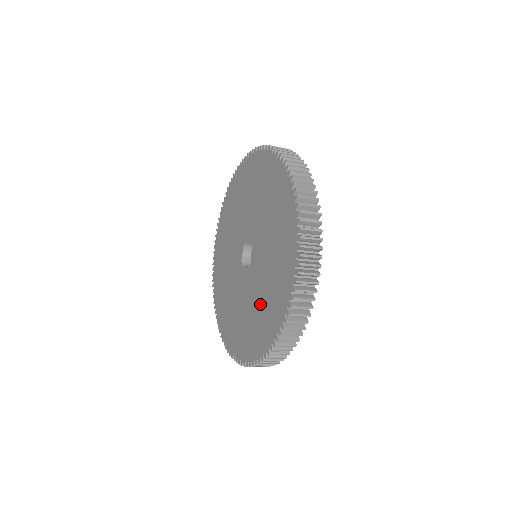
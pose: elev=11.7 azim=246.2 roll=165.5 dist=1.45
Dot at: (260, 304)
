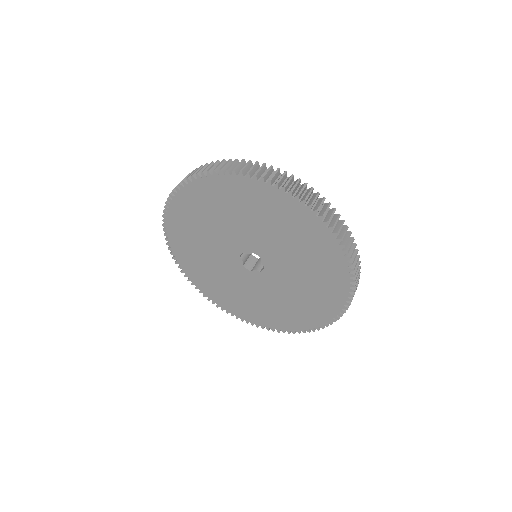
Dot at: (232, 291)
